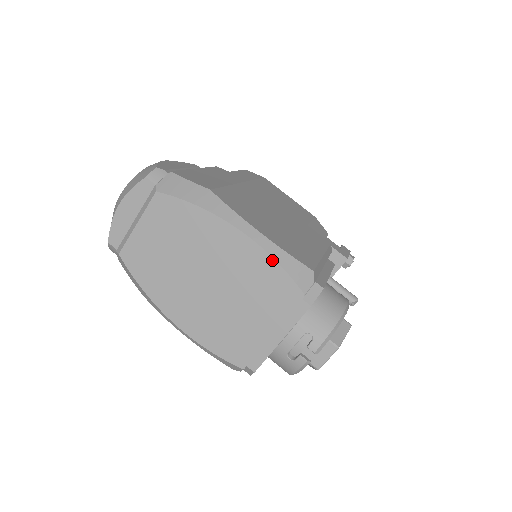
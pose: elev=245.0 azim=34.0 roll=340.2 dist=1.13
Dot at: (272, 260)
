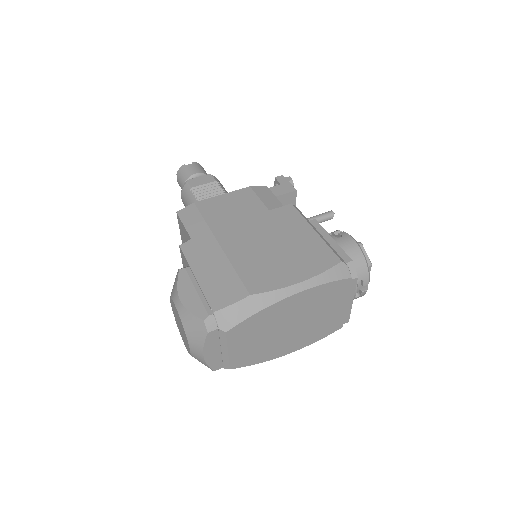
Dot at: (323, 286)
